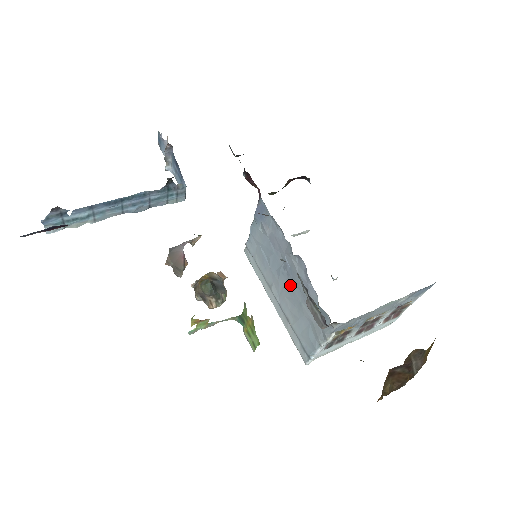
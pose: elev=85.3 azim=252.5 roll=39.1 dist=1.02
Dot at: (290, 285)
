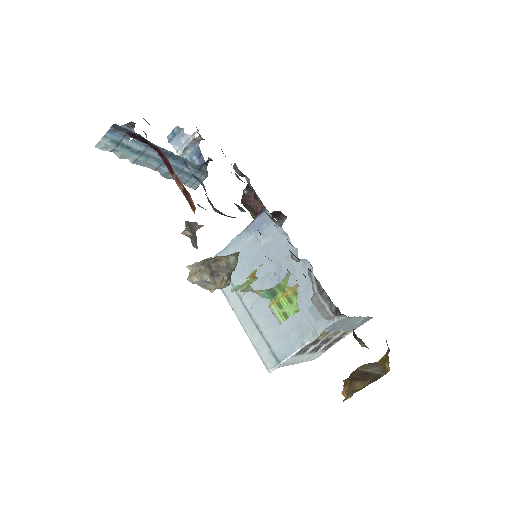
Dot at: occluded
